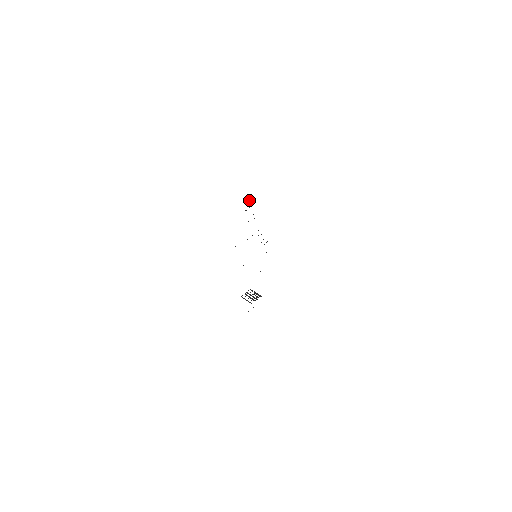
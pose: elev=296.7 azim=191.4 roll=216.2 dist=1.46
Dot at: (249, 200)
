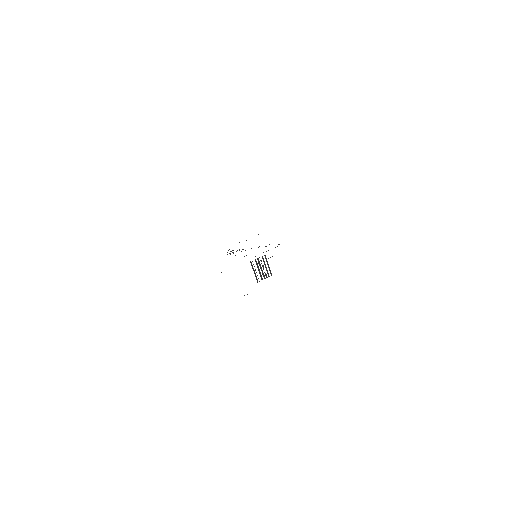
Dot at: occluded
